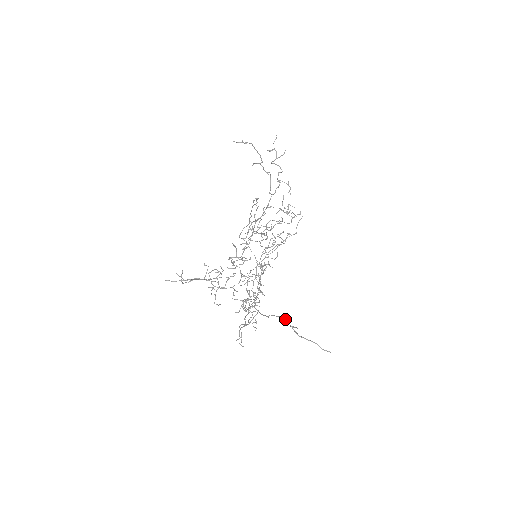
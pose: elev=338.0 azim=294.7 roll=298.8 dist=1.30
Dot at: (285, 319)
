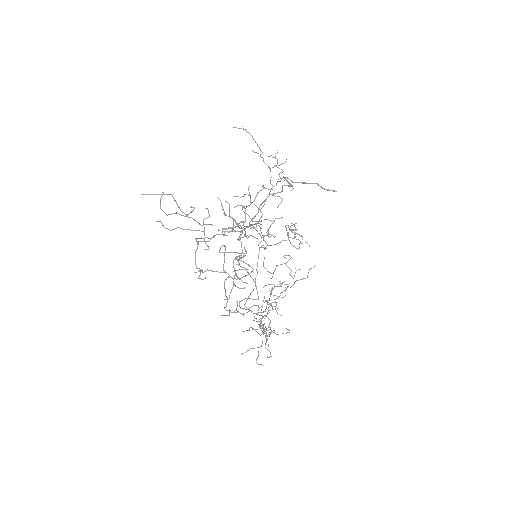
Dot at: (277, 192)
